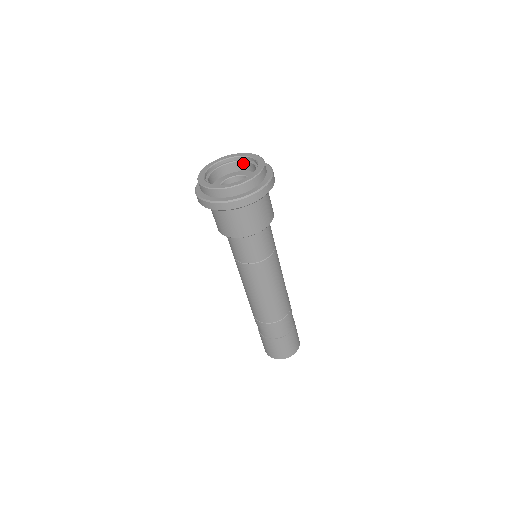
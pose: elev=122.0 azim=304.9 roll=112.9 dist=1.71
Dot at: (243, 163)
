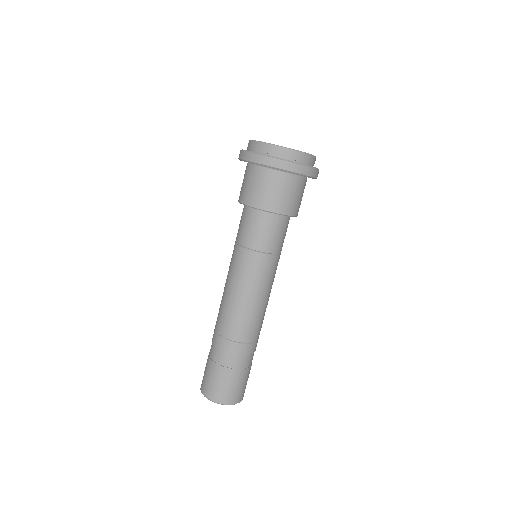
Dot at: occluded
